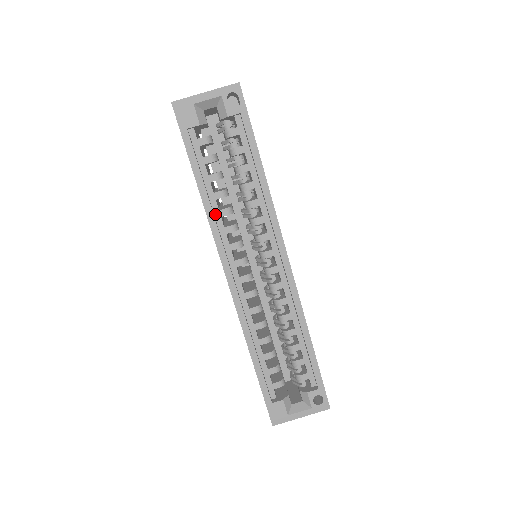
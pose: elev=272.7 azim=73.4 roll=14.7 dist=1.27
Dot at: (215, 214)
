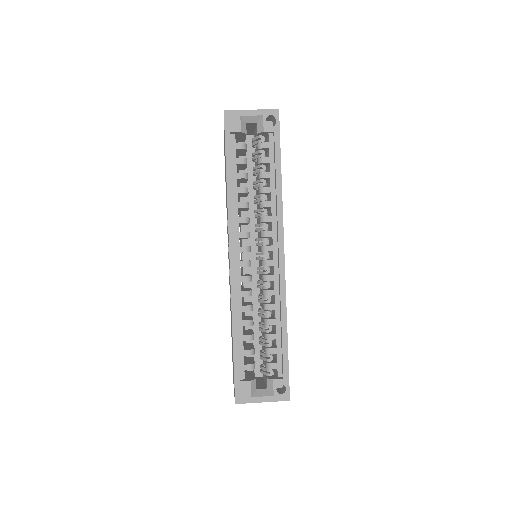
Dot at: (234, 204)
